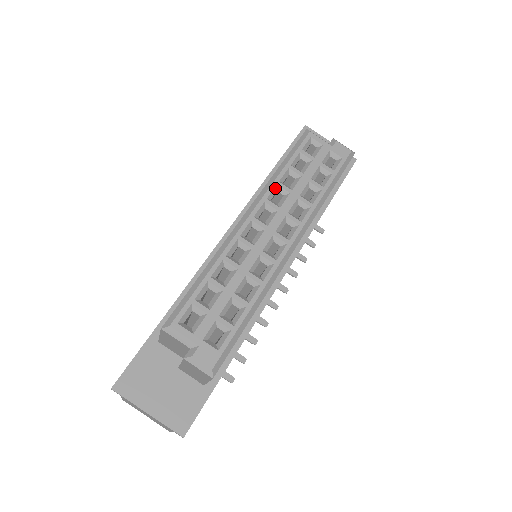
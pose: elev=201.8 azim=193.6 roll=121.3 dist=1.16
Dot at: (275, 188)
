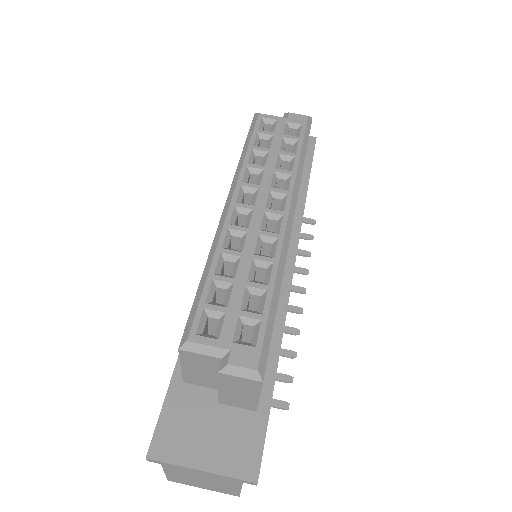
Dot at: (246, 170)
